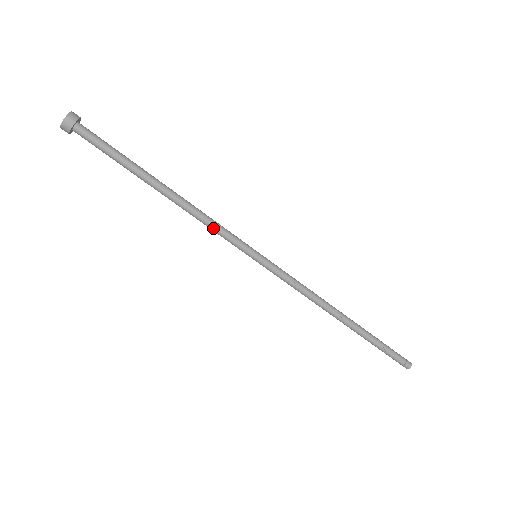
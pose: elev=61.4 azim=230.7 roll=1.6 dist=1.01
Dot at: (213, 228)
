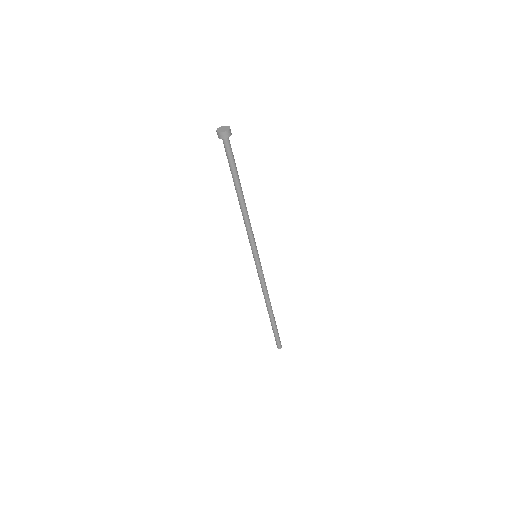
Dot at: (247, 230)
